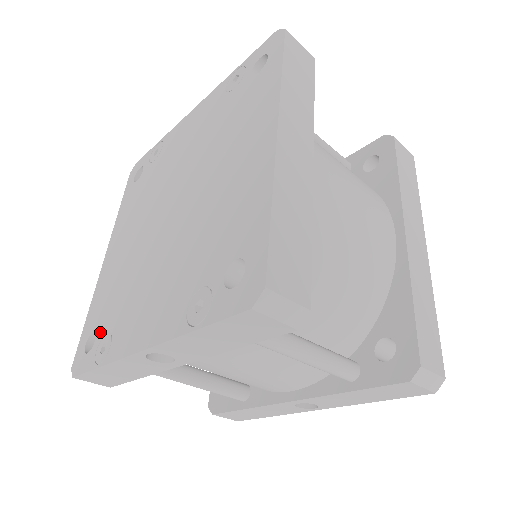
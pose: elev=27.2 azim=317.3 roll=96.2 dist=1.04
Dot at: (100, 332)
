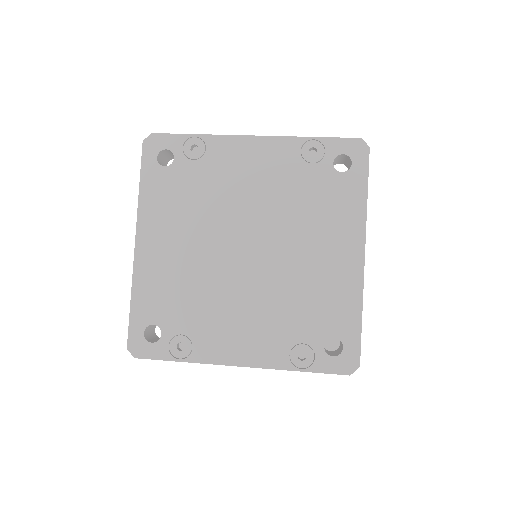
Dot at: (168, 329)
